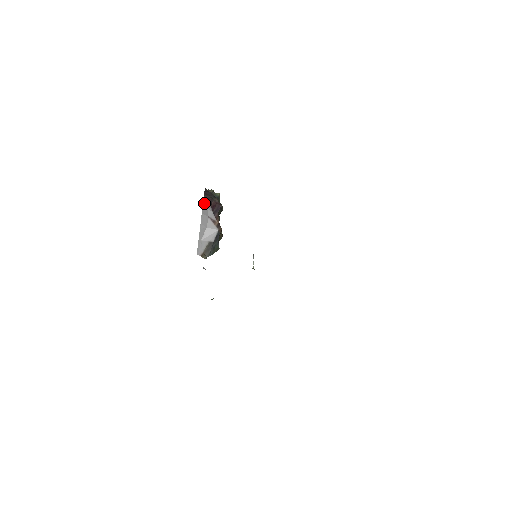
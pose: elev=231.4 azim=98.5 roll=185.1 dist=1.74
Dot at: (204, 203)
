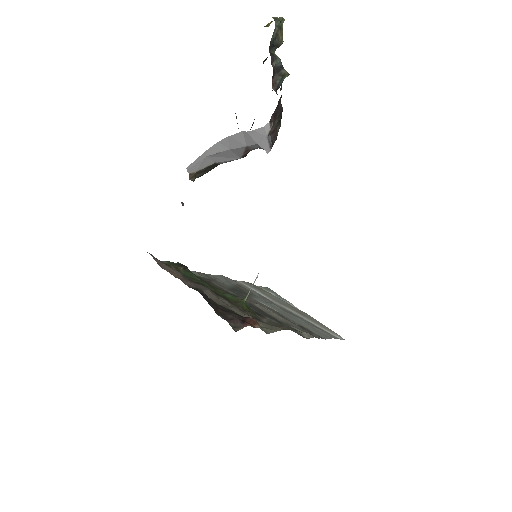
Dot at: (261, 133)
